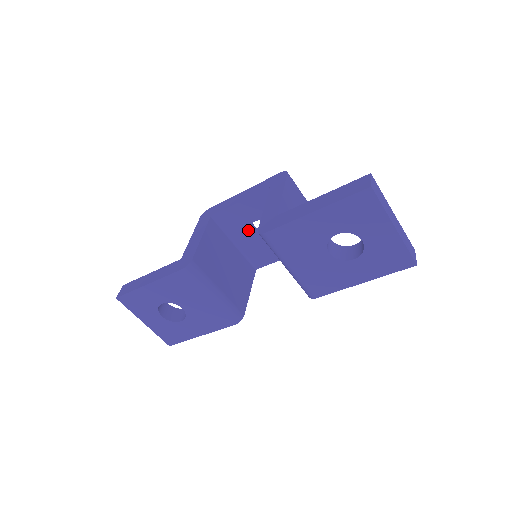
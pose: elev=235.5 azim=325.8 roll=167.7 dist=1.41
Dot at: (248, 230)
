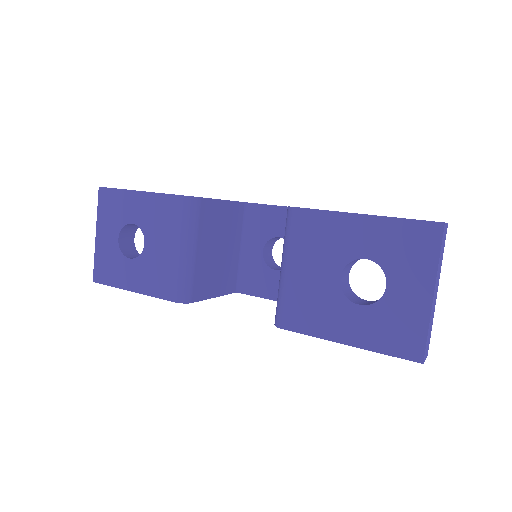
Dot at: (265, 242)
